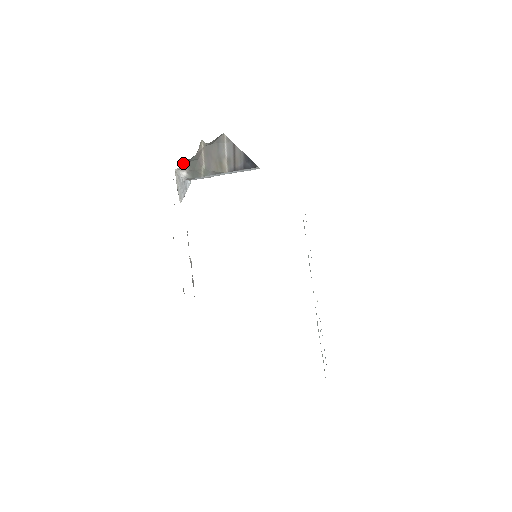
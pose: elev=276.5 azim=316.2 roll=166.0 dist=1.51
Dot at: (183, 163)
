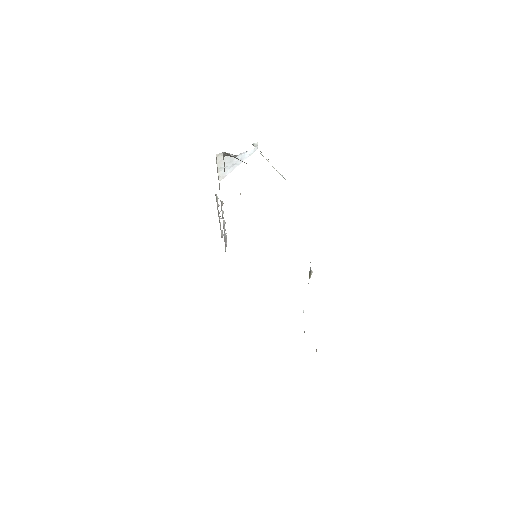
Dot at: occluded
